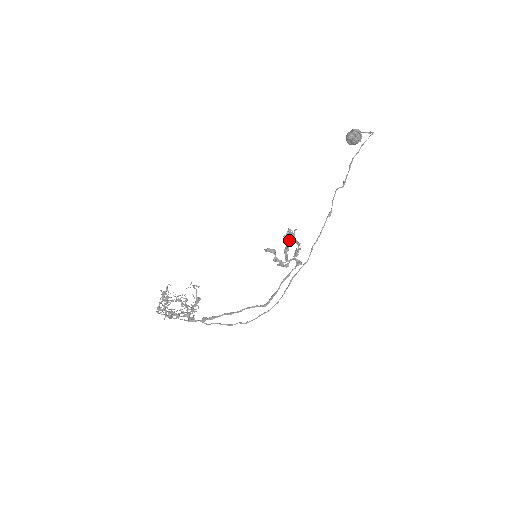
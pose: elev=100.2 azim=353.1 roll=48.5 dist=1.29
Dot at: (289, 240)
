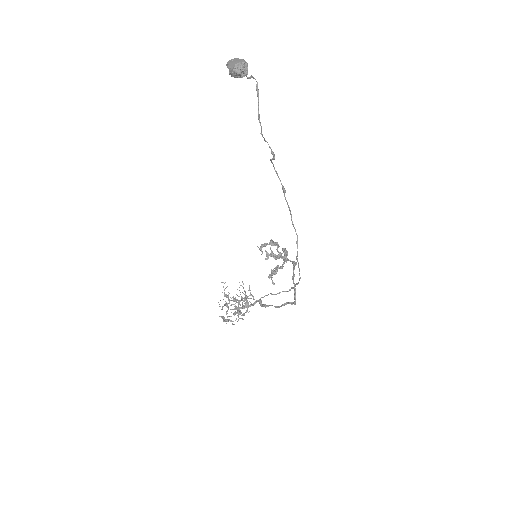
Dot at: (274, 274)
